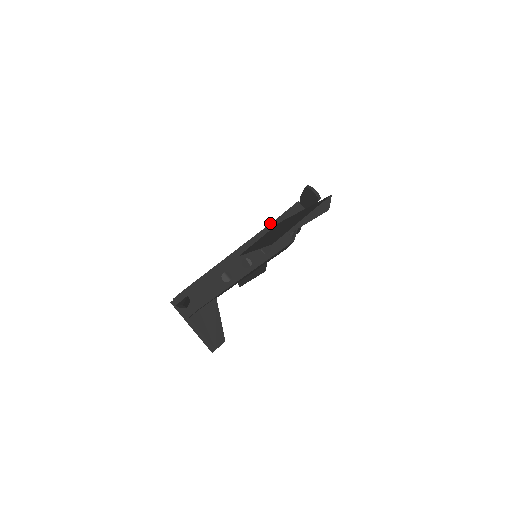
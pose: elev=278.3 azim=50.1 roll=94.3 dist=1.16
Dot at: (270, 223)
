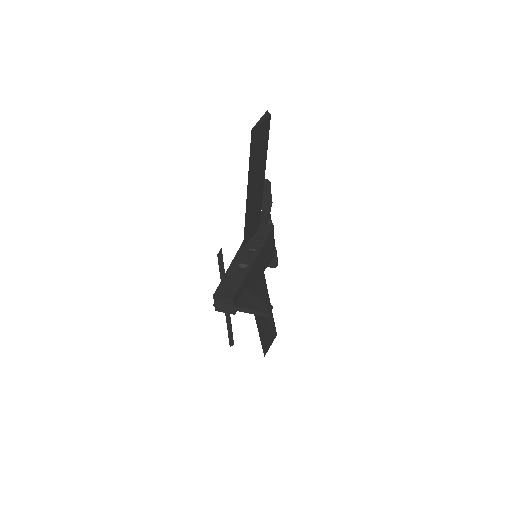
Dot at: occluded
